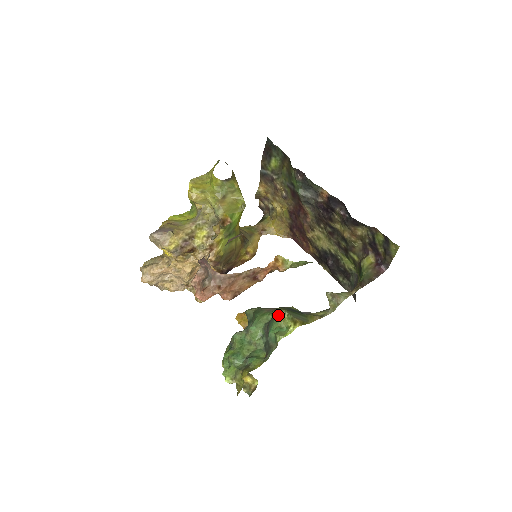
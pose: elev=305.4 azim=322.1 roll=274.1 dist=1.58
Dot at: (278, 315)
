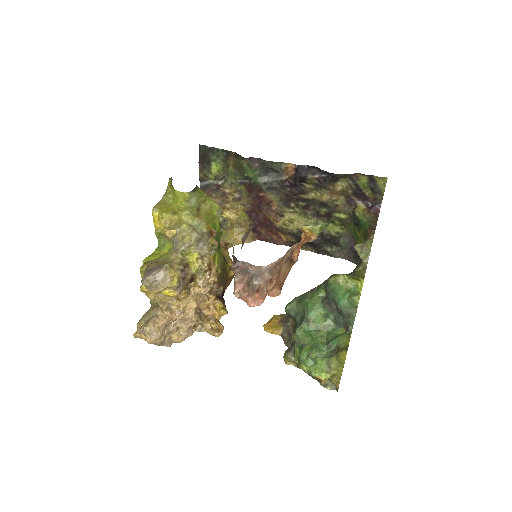
Dot at: (337, 281)
